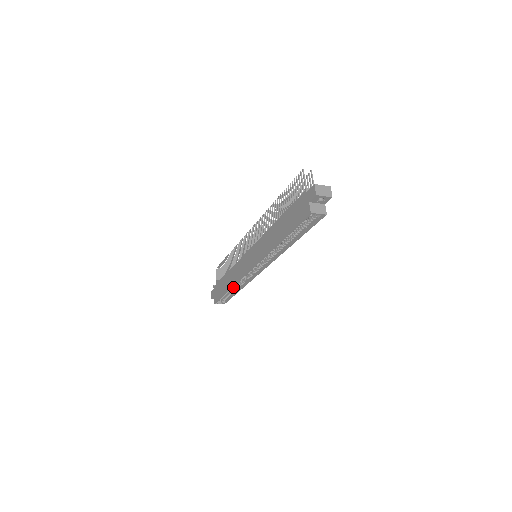
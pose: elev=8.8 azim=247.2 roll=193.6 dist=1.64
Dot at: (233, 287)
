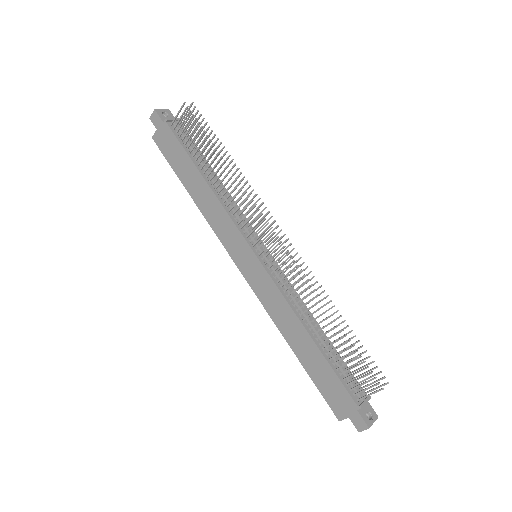
Dot at: occluded
